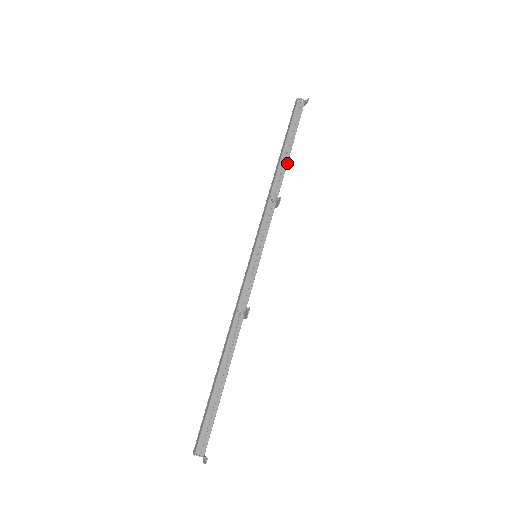
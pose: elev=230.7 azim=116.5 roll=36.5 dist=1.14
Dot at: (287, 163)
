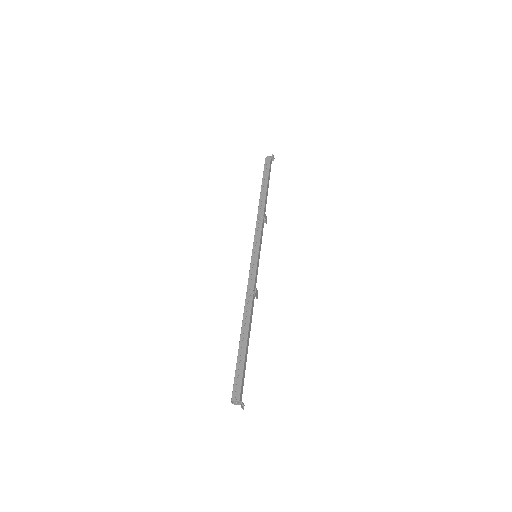
Dot at: (266, 194)
